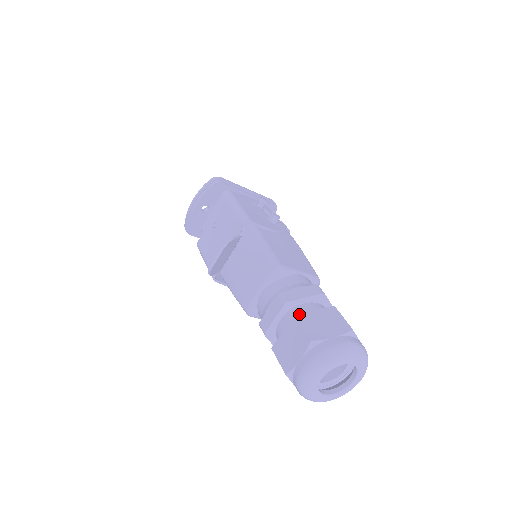
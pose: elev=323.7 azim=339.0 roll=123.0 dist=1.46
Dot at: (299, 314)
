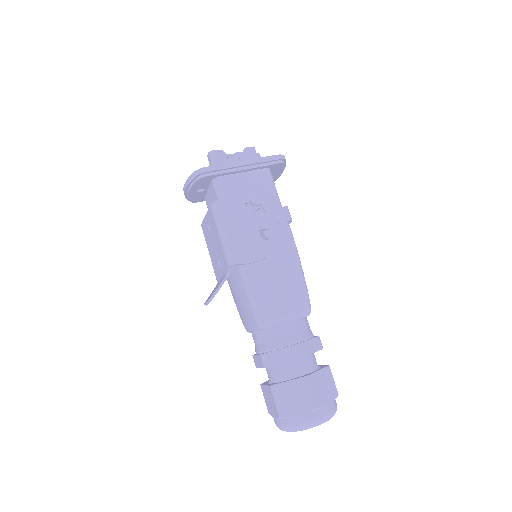
Dot at: (274, 385)
